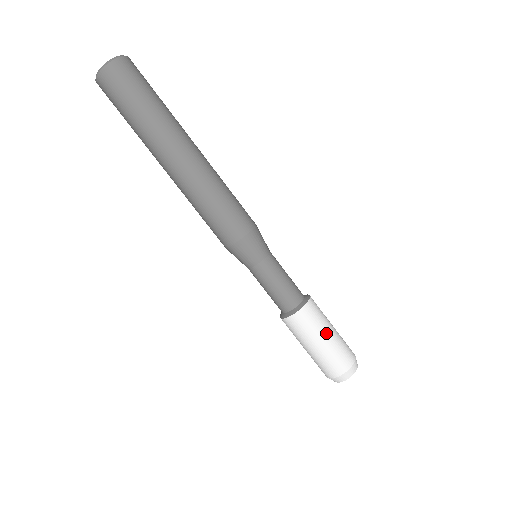
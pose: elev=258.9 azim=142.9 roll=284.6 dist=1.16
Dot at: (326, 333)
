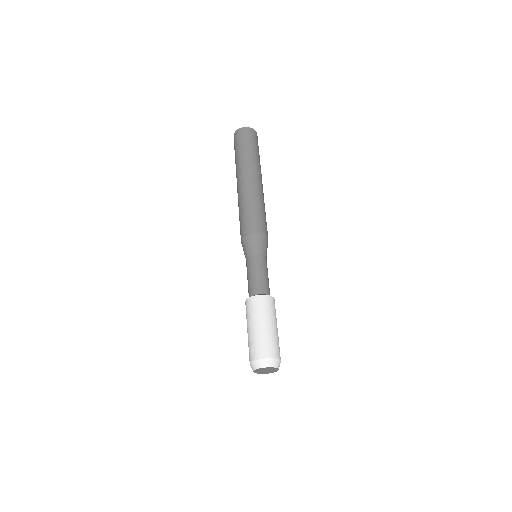
Dot at: occluded
